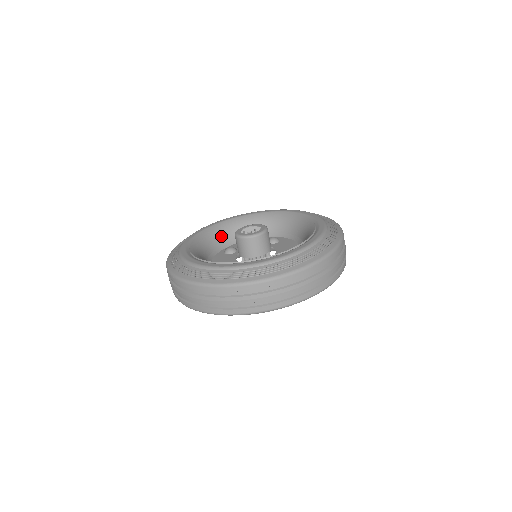
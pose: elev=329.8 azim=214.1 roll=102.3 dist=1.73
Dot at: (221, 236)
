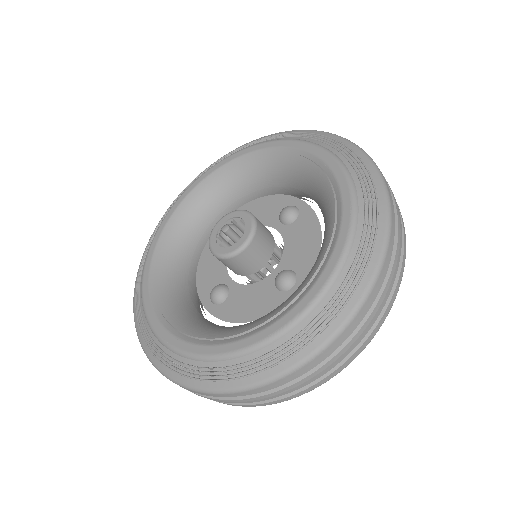
Dot at: (215, 200)
